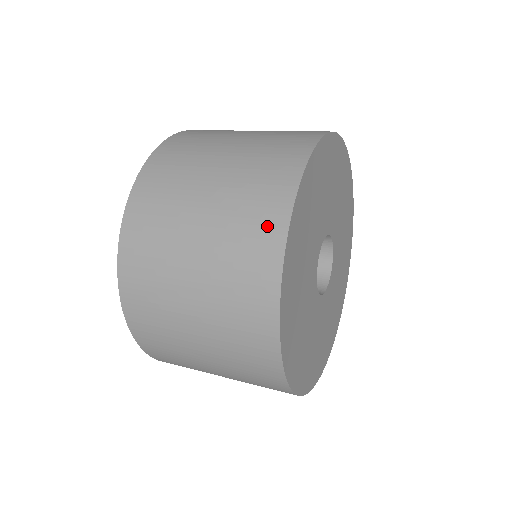
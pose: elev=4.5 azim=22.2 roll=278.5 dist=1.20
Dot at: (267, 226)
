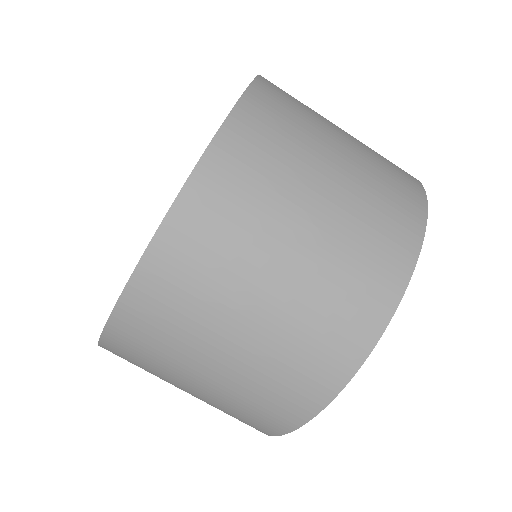
Dot at: (299, 400)
